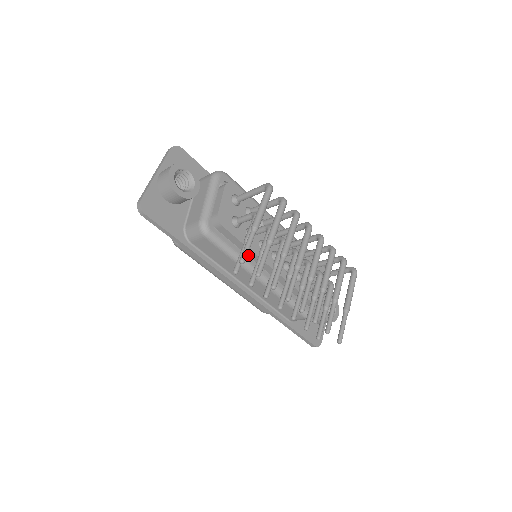
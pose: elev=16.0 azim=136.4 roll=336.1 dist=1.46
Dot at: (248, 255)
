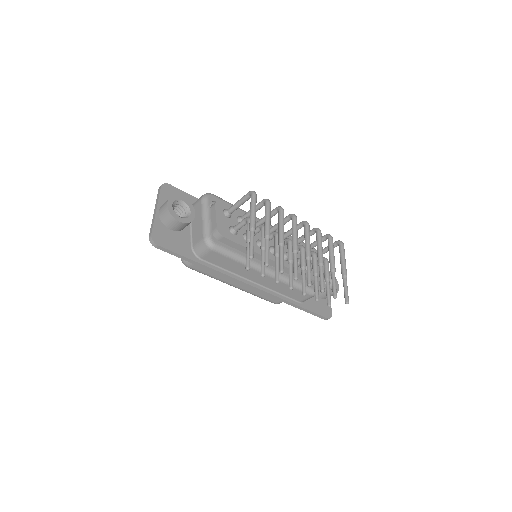
Dot at: occluded
